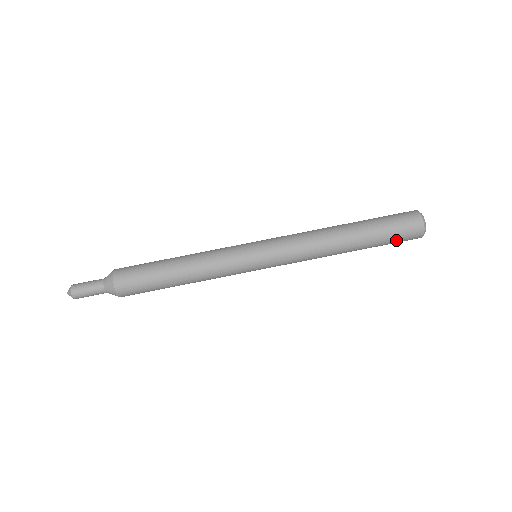
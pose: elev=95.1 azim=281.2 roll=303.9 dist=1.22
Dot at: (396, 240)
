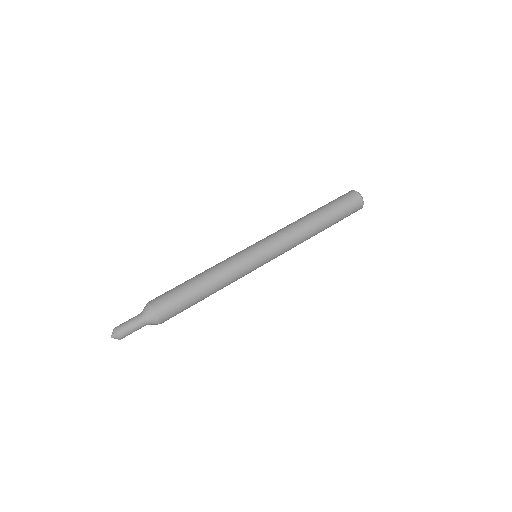
Dot at: occluded
